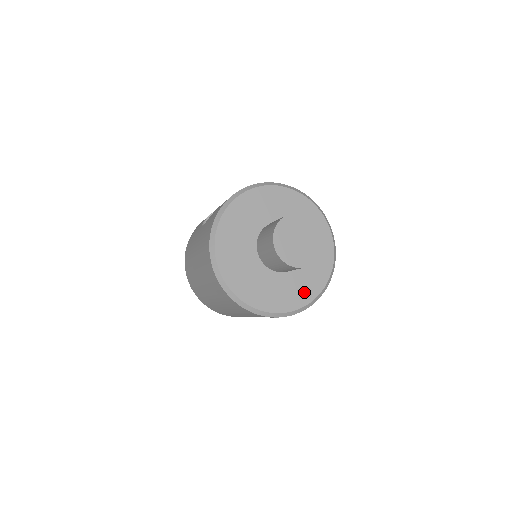
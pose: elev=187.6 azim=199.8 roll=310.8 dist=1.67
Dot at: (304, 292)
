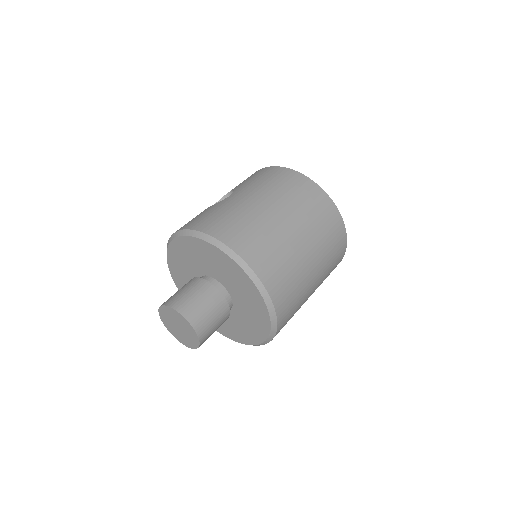
Dot at: (238, 334)
